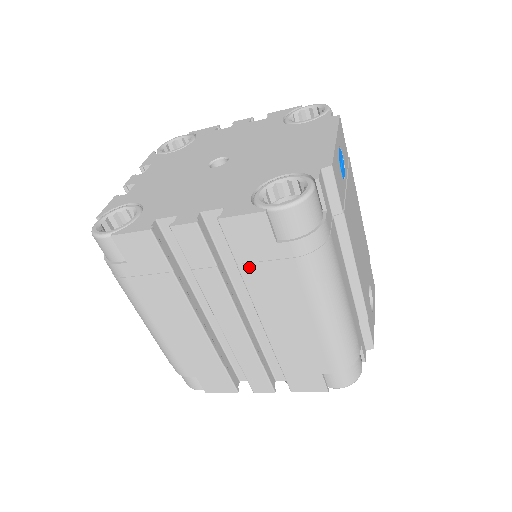
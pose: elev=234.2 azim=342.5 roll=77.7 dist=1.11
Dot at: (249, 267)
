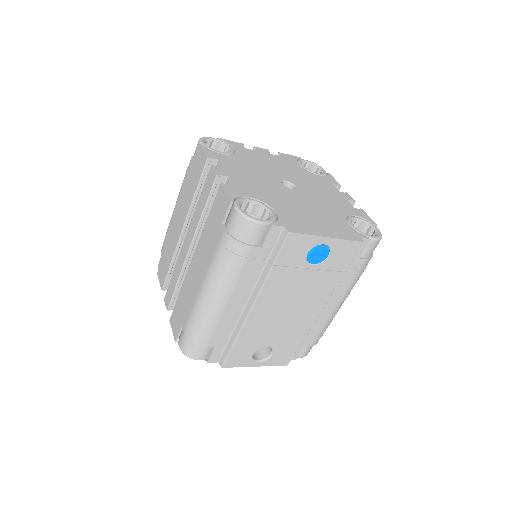
Dot at: (209, 223)
